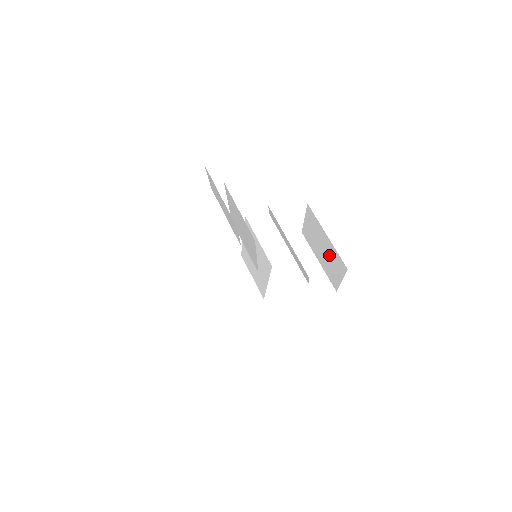
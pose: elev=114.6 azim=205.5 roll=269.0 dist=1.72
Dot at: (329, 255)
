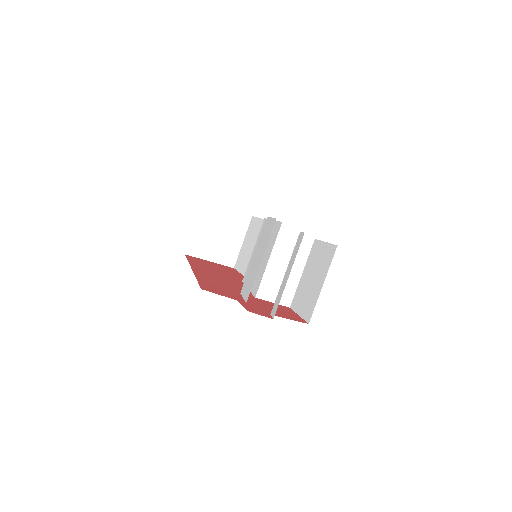
Dot at: (311, 291)
